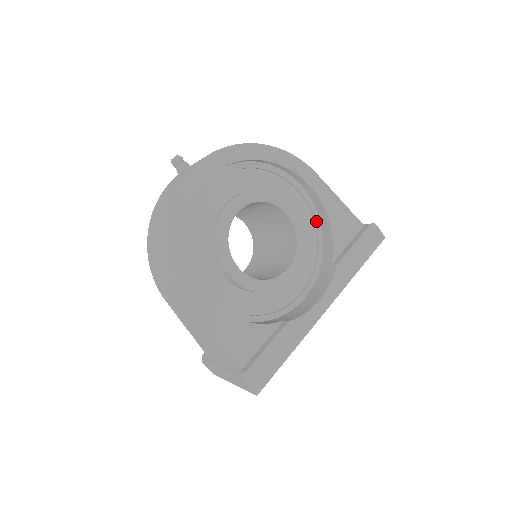
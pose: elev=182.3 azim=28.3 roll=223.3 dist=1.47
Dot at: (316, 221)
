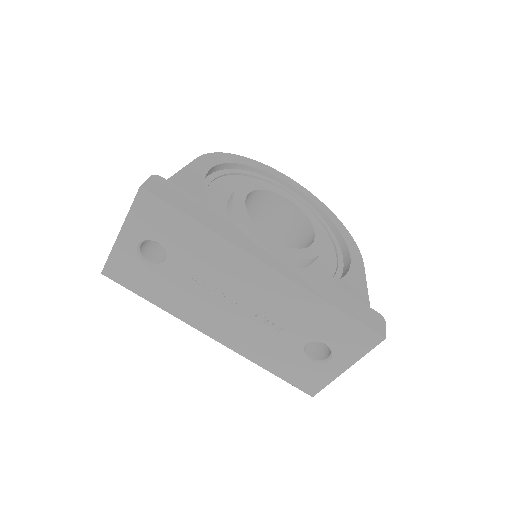
Dot at: occluded
